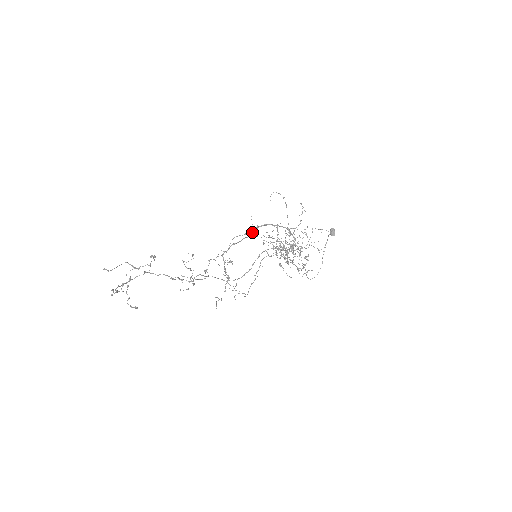
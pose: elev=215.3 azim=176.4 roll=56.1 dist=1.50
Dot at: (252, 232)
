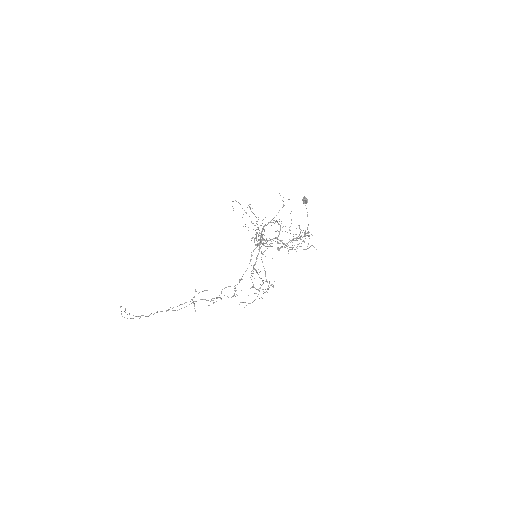
Dot at: occluded
